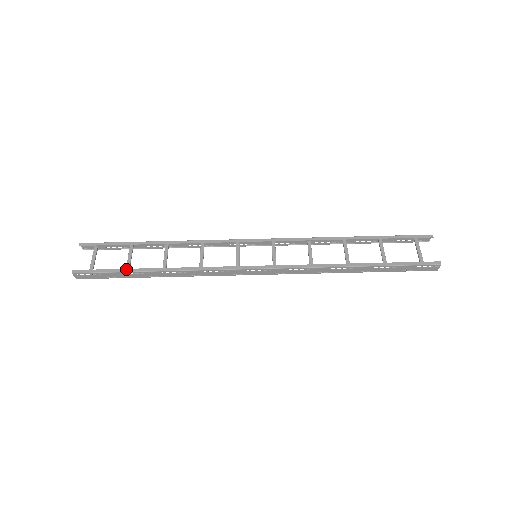
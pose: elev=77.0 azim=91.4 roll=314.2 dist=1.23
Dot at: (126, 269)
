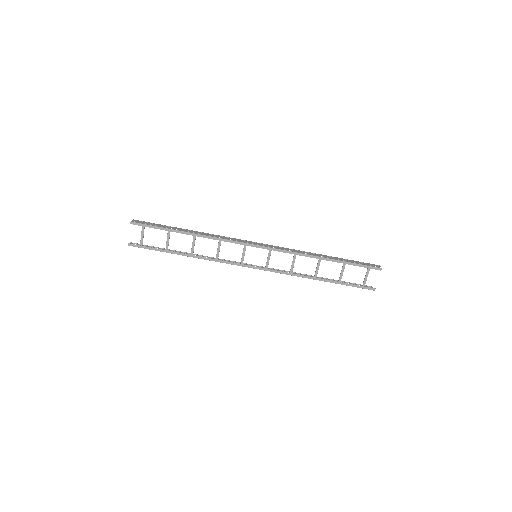
Dot at: (165, 250)
